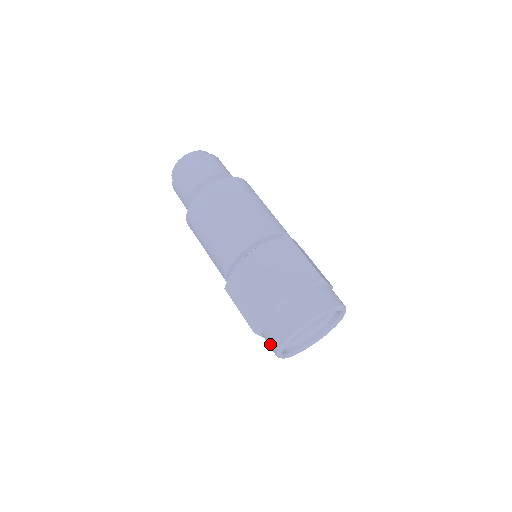
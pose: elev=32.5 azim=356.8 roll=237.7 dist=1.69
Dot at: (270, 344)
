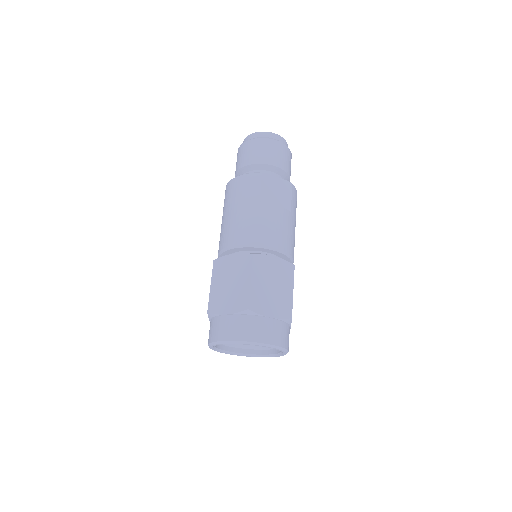
Dot at: (212, 331)
